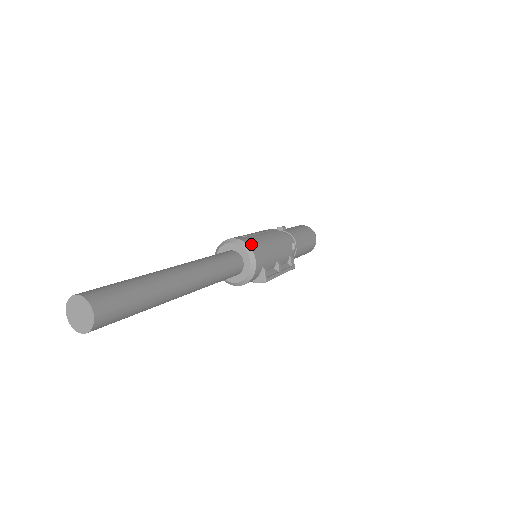
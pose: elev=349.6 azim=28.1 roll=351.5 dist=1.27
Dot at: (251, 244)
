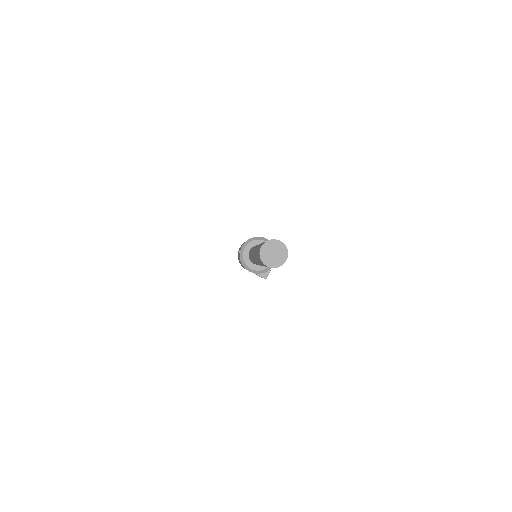
Dot at: occluded
